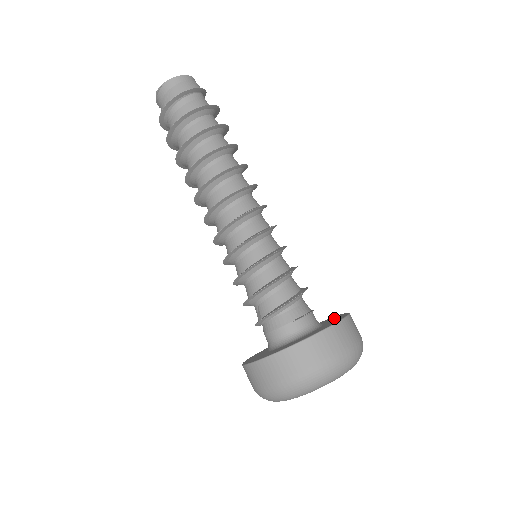
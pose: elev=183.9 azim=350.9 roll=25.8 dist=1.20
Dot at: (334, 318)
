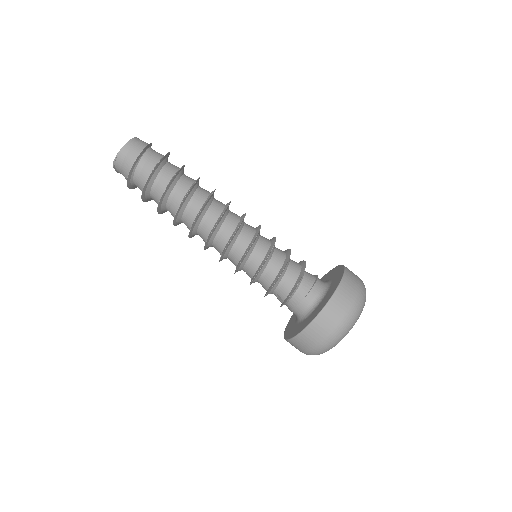
Dot at: (334, 273)
